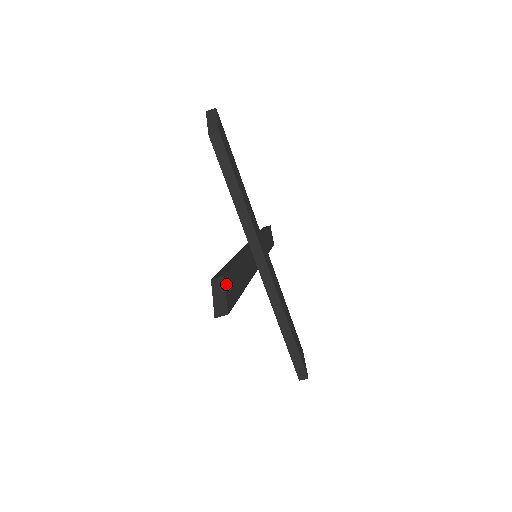
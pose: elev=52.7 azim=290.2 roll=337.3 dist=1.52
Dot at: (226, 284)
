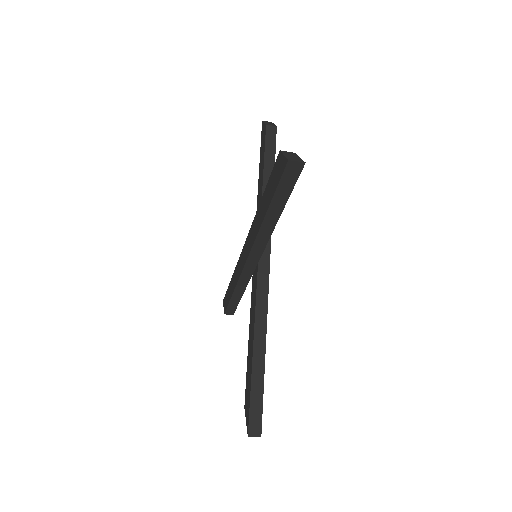
Dot at: occluded
